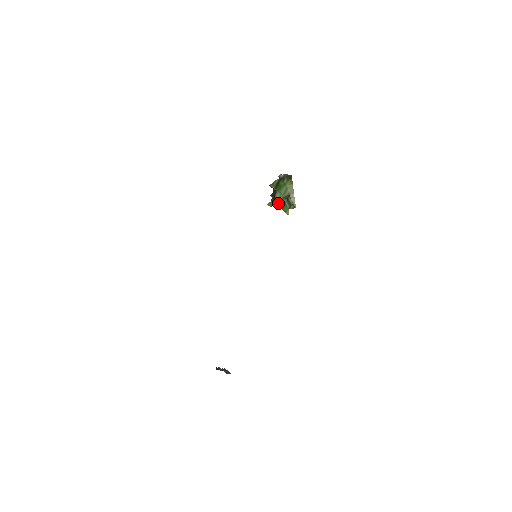
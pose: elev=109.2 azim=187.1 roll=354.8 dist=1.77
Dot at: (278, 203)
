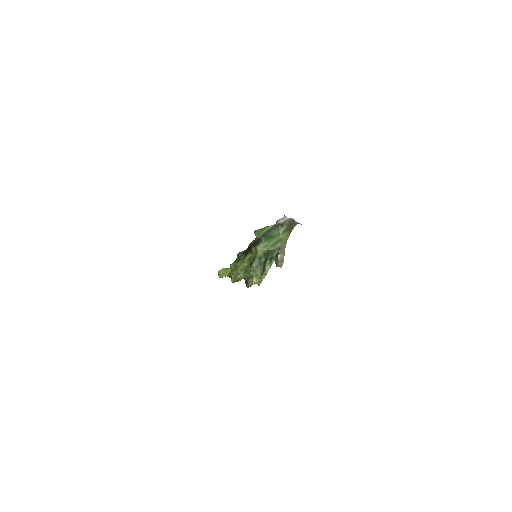
Dot at: (243, 268)
